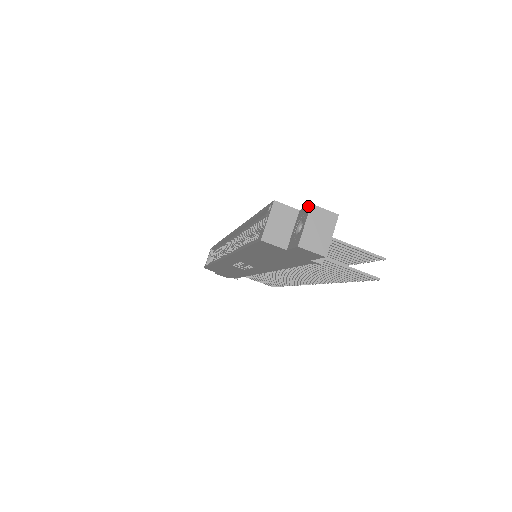
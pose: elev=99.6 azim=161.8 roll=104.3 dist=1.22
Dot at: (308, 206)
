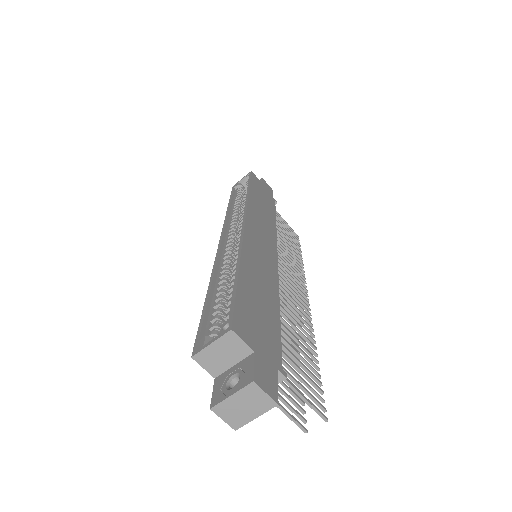
Dot at: (252, 375)
